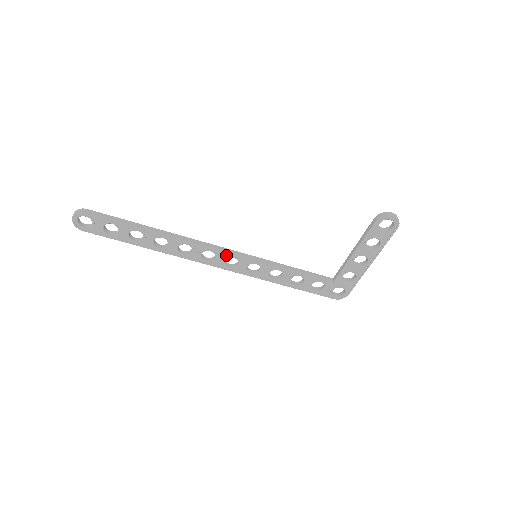
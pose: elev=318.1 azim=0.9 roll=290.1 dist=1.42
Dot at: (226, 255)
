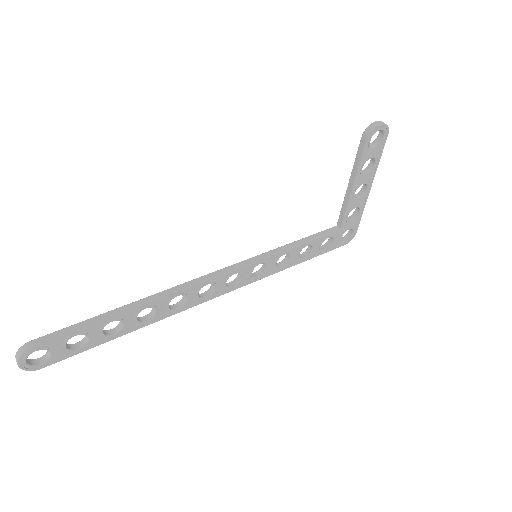
Dot at: (225, 277)
